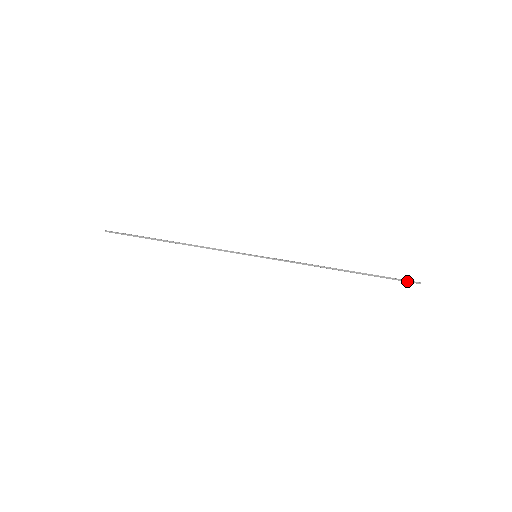
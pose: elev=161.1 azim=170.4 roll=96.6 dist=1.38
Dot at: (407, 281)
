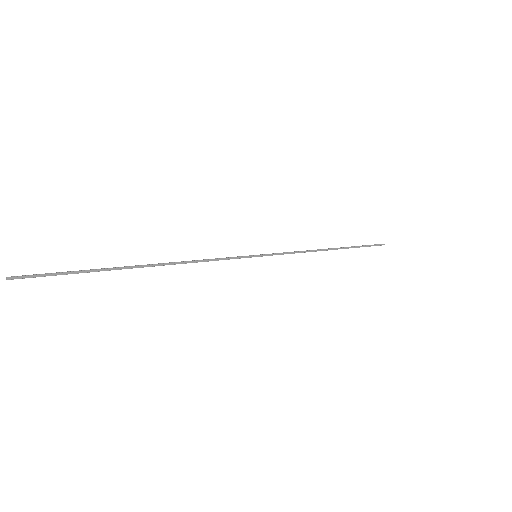
Dot at: (377, 245)
